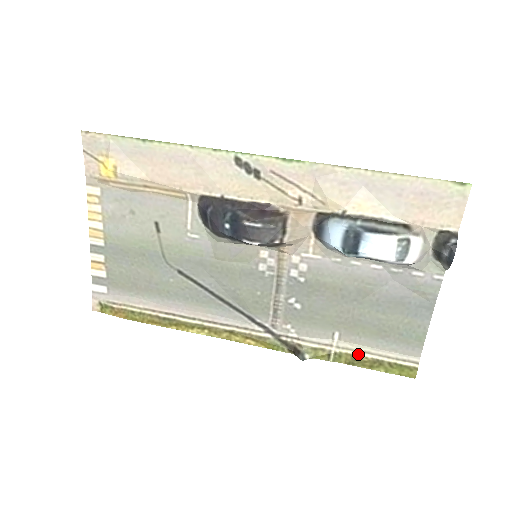
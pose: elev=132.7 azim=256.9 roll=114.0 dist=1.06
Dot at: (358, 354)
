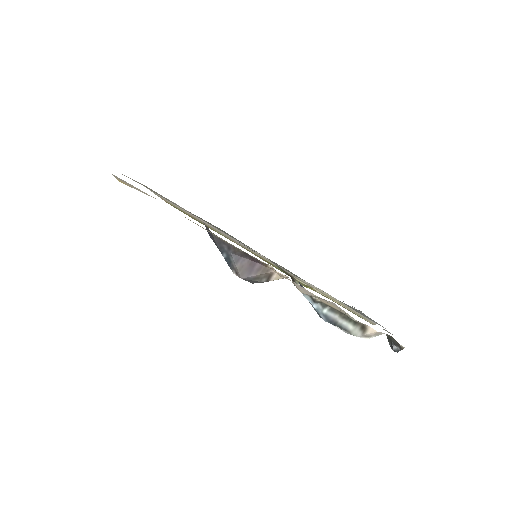
Dot at: (335, 301)
